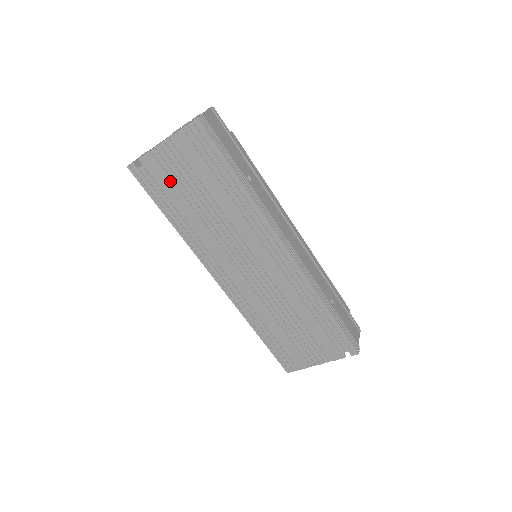
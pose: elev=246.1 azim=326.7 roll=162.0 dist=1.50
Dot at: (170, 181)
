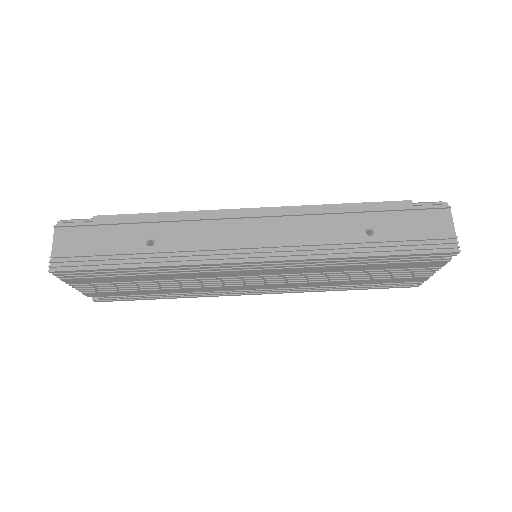
Dot at: (121, 292)
